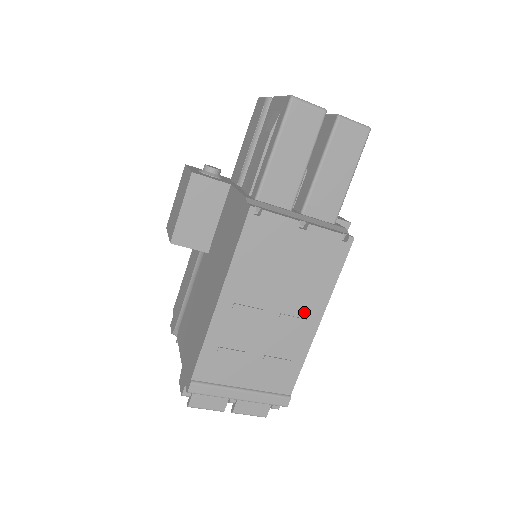
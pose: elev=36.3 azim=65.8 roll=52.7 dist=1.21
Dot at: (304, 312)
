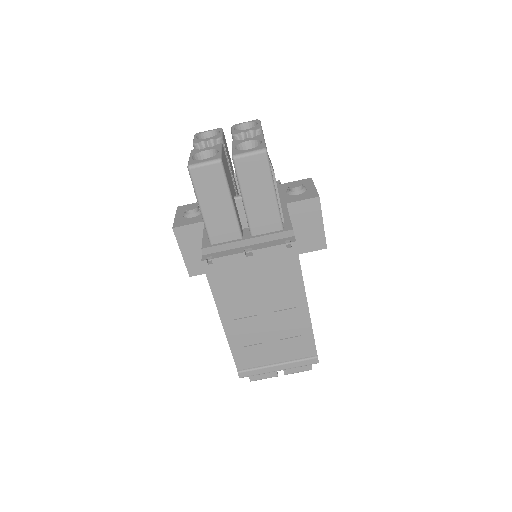
Dot at: (290, 304)
